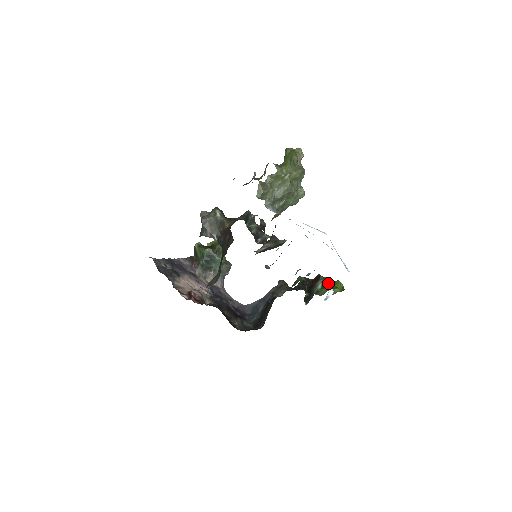
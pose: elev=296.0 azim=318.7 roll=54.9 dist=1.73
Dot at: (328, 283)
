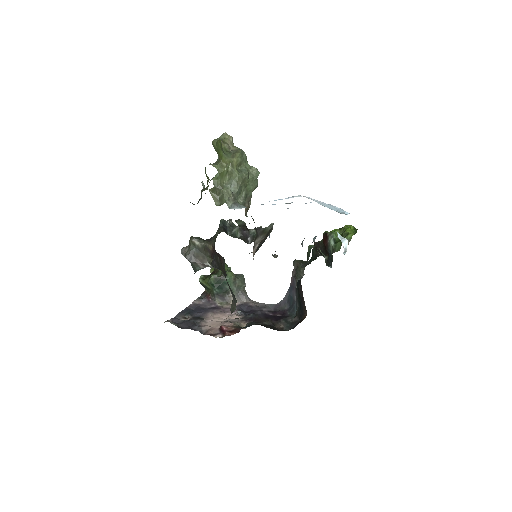
Dot at: (337, 236)
